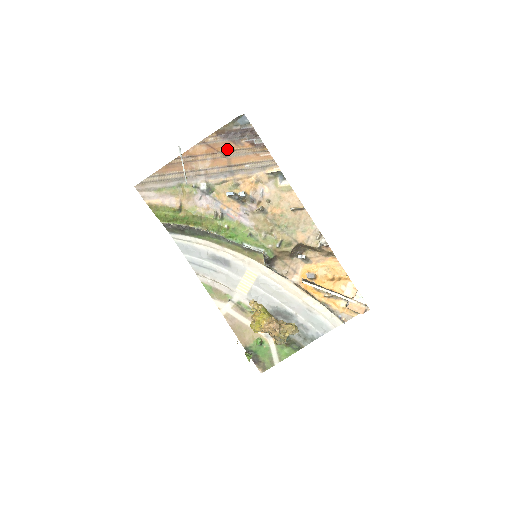
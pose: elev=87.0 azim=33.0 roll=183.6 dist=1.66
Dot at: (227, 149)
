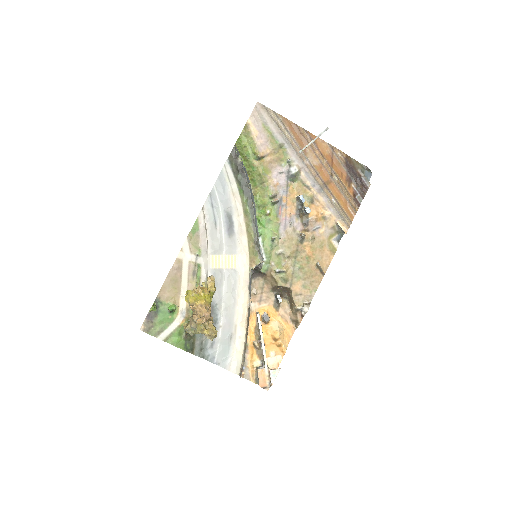
Dot at: (338, 174)
